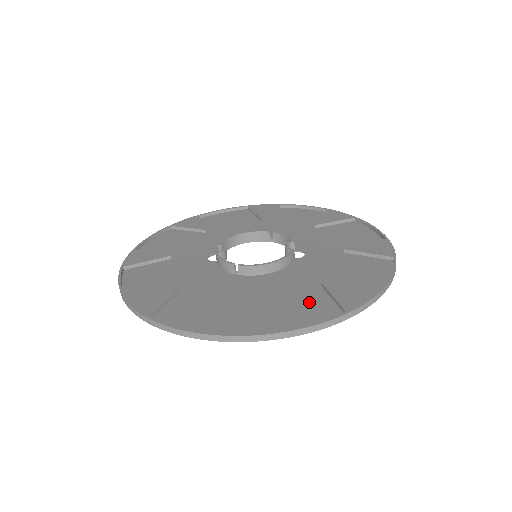
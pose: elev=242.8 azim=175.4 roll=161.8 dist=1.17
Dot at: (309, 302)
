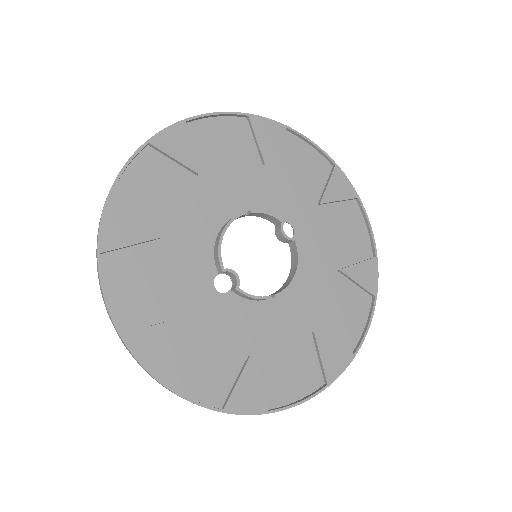
Dot at: (345, 298)
